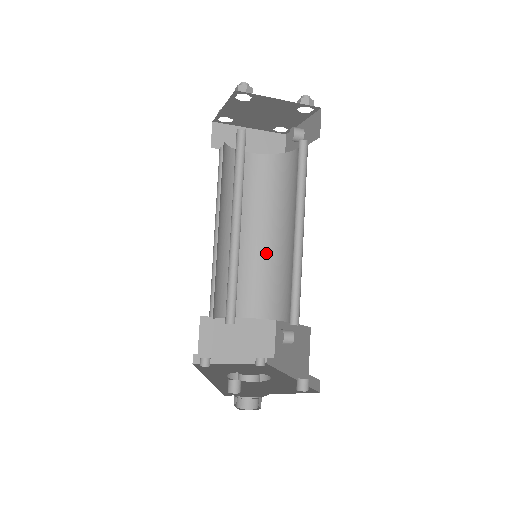
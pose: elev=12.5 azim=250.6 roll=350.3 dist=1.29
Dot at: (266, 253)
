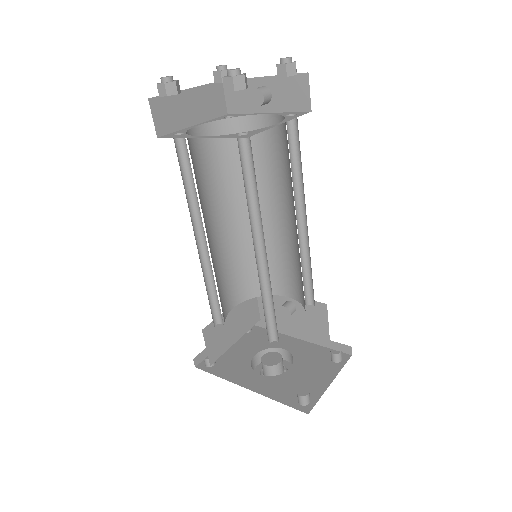
Dot at: (242, 235)
